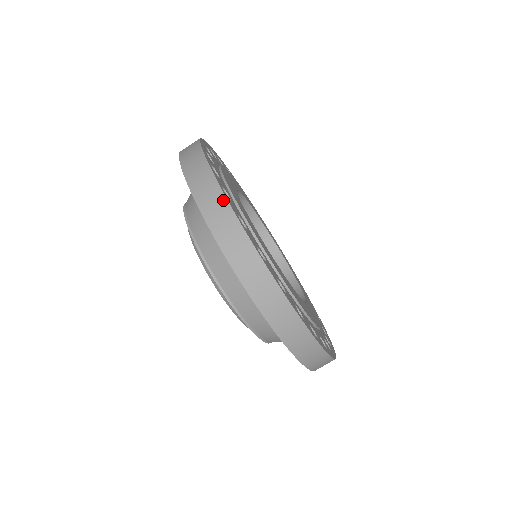
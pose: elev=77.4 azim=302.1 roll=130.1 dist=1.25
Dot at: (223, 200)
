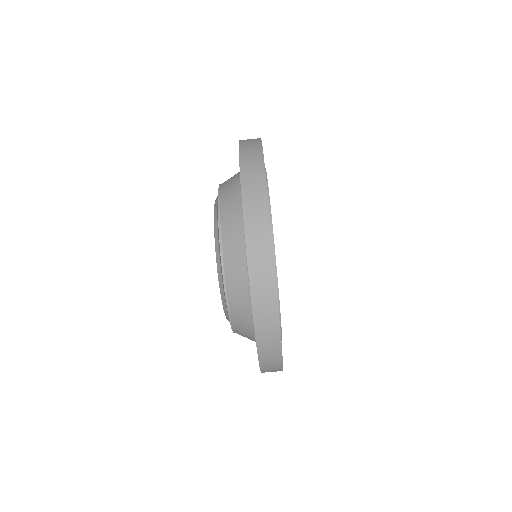
Dot at: (270, 258)
